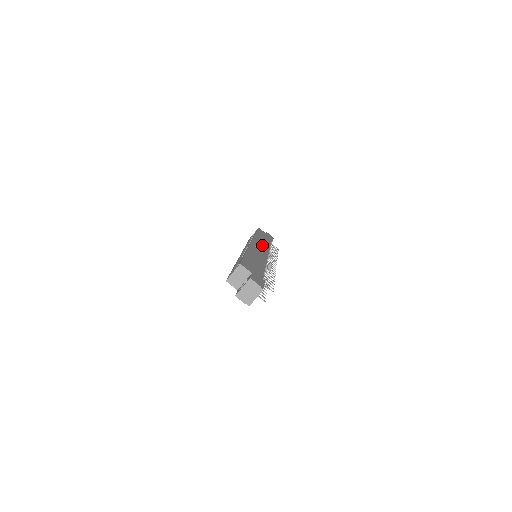
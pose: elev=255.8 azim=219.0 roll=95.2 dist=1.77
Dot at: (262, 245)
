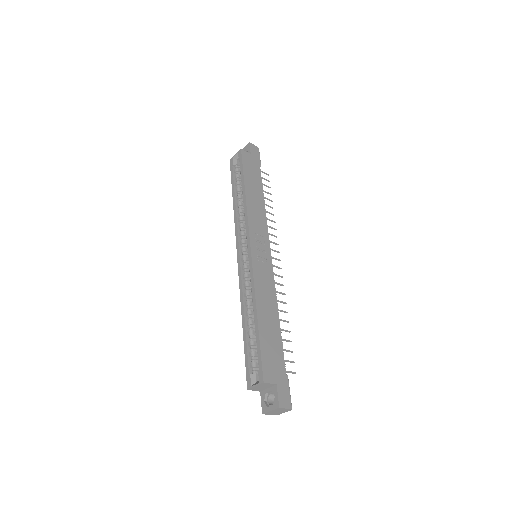
Dot at: (259, 229)
